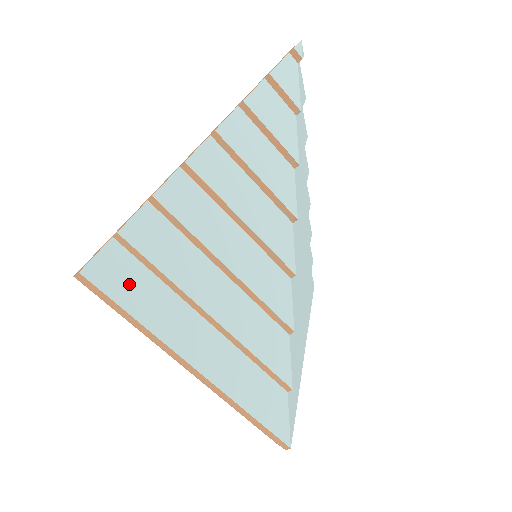
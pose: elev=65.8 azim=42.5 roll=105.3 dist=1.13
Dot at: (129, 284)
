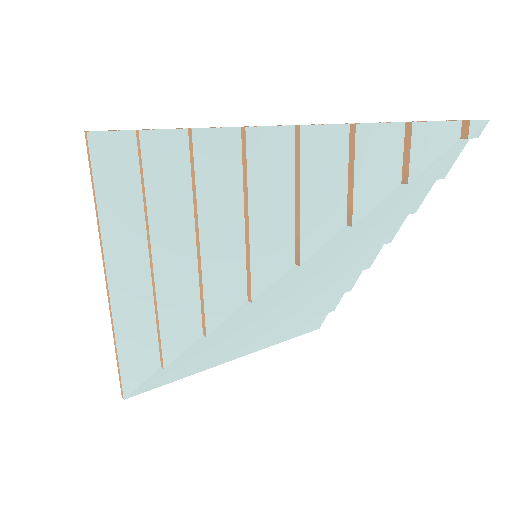
Dot at: (115, 175)
